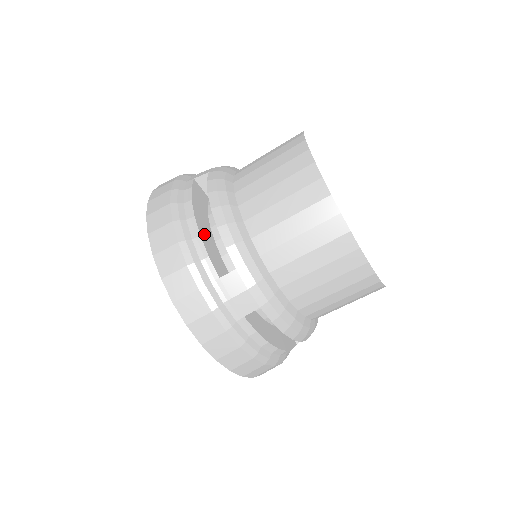
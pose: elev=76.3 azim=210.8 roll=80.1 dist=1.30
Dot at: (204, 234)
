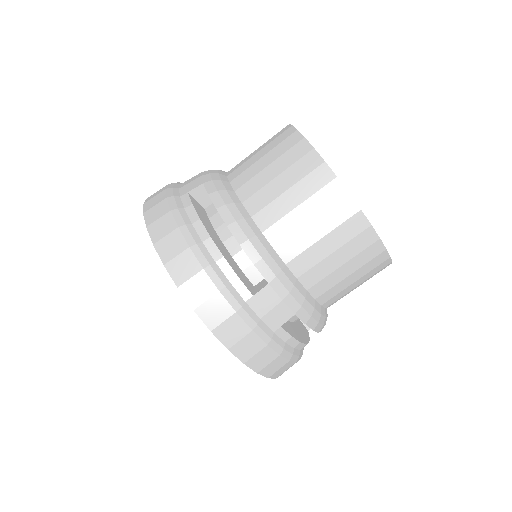
Dot at: (224, 253)
